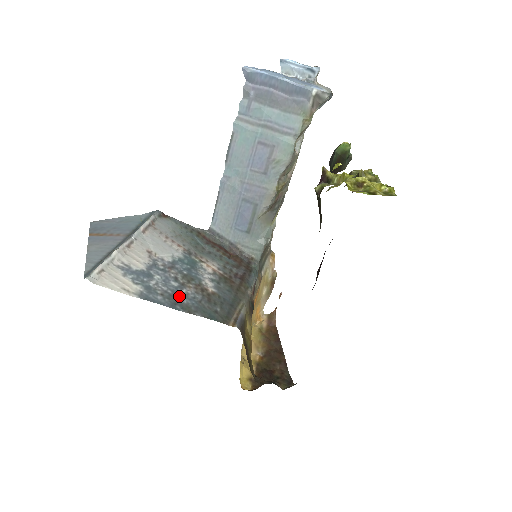
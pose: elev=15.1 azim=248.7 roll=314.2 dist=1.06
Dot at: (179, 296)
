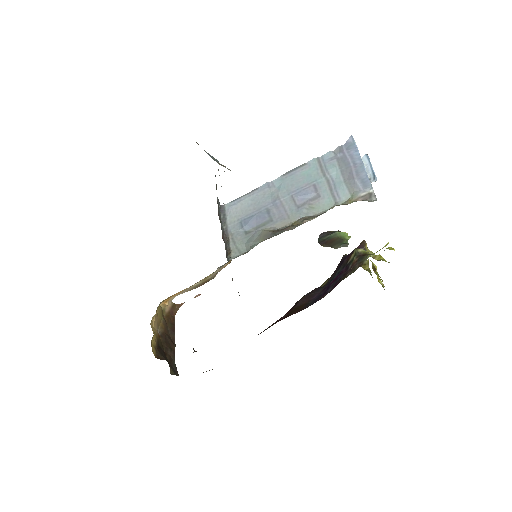
Dot at: occluded
